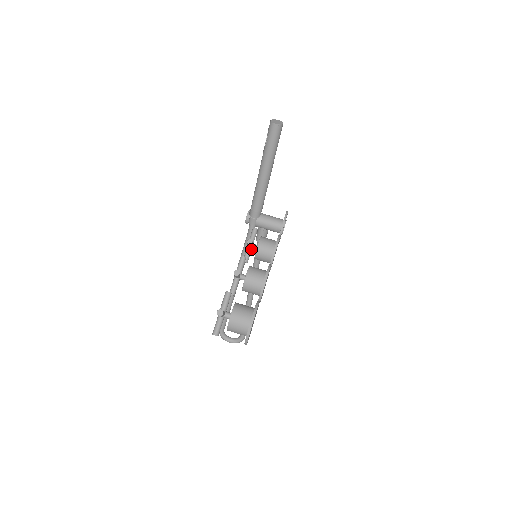
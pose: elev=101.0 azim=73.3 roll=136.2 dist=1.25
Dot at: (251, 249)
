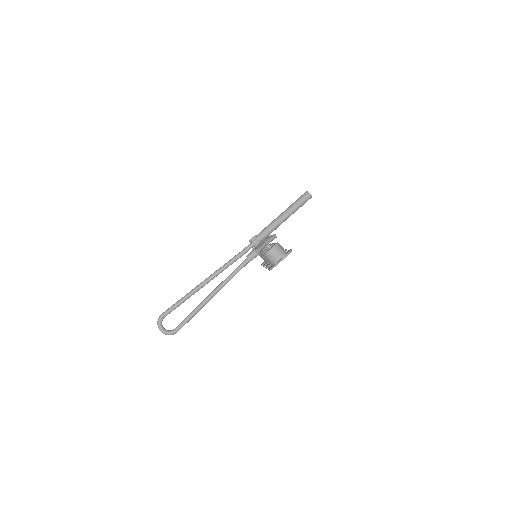
Dot at: occluded
